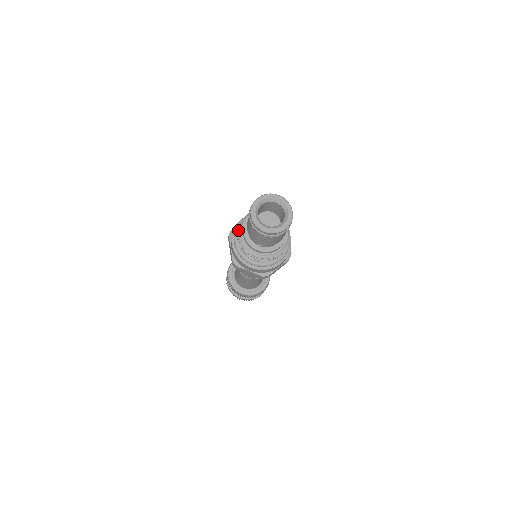
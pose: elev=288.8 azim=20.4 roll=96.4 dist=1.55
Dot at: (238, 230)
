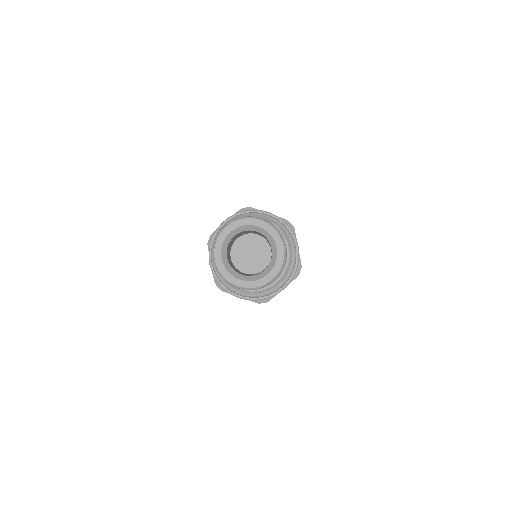
Dot at: (234, 218)
